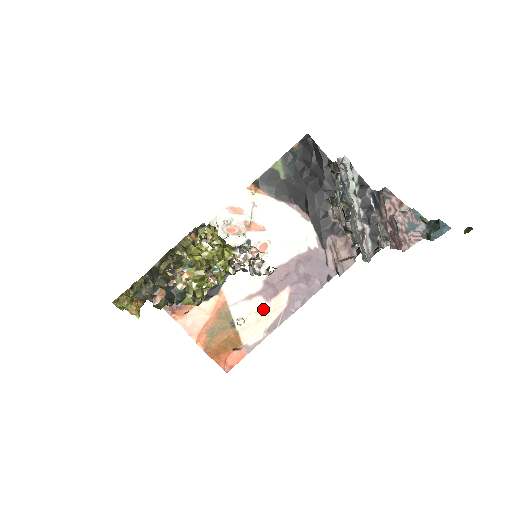
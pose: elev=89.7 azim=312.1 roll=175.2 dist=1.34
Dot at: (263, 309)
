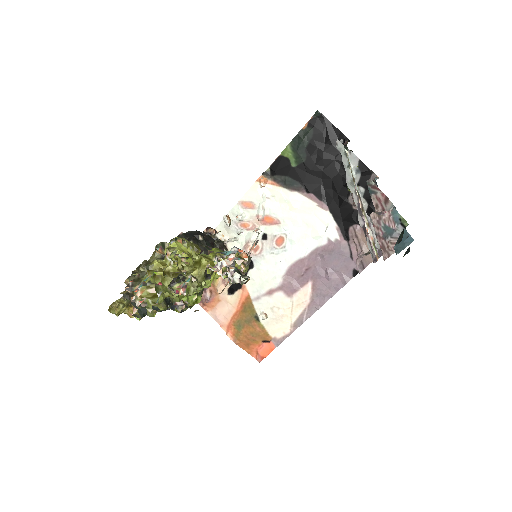
Dot at: (285, 304)
